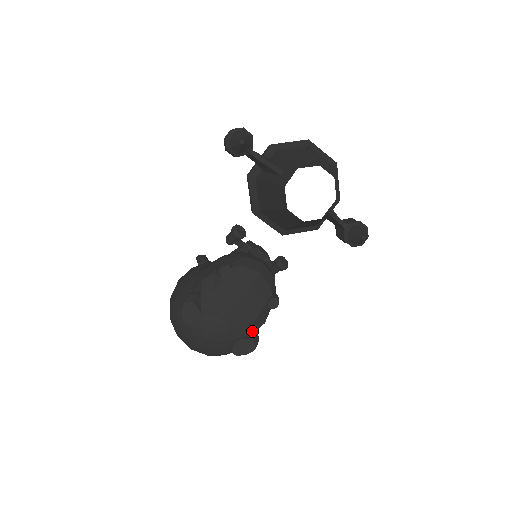
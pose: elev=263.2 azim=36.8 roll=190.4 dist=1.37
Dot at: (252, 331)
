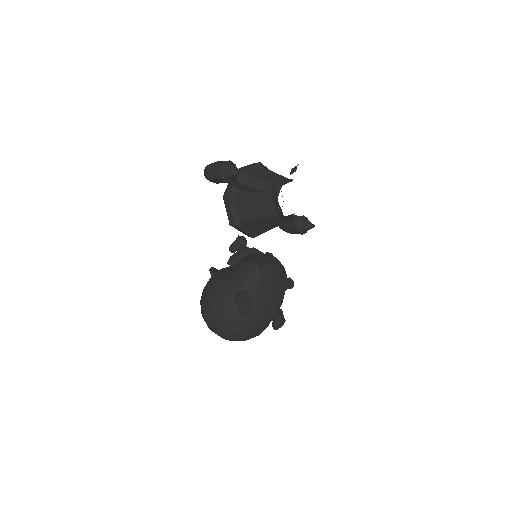
Dot at: (279, 309)
